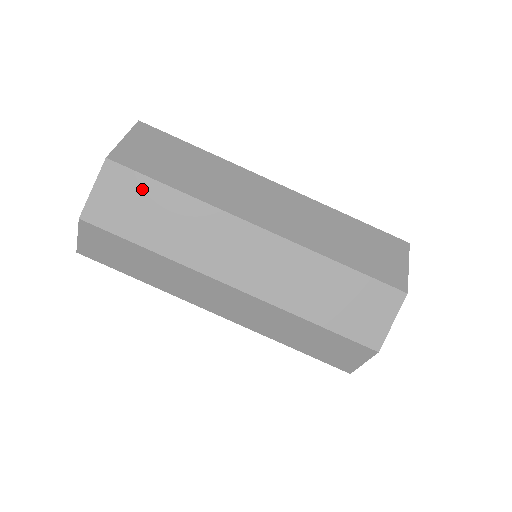
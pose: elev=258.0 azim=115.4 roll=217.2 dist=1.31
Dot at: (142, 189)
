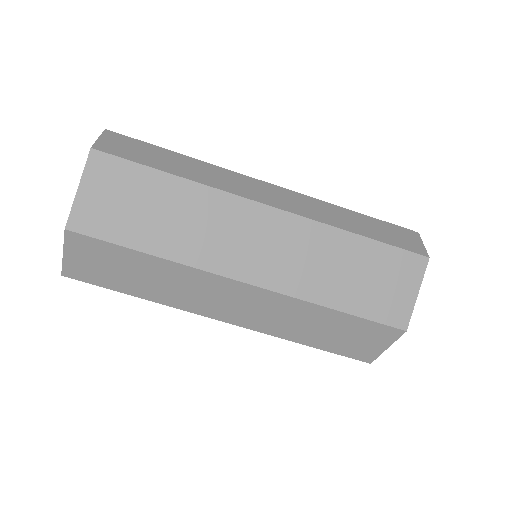
Dot at: (114, 254)
